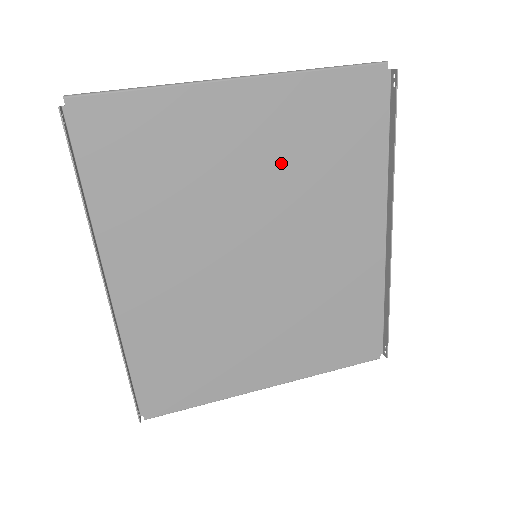
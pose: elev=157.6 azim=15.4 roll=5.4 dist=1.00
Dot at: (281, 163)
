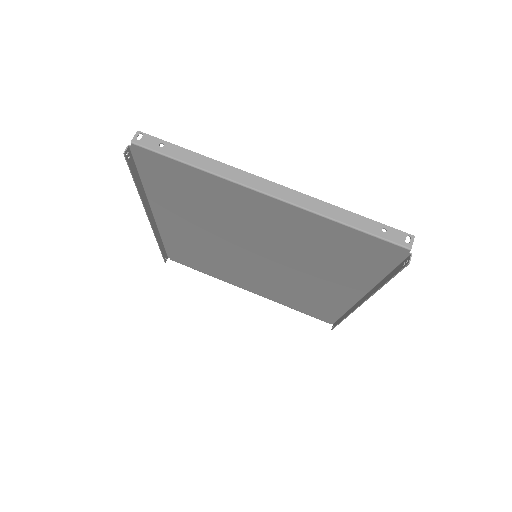
Dot at: (289, 239)
